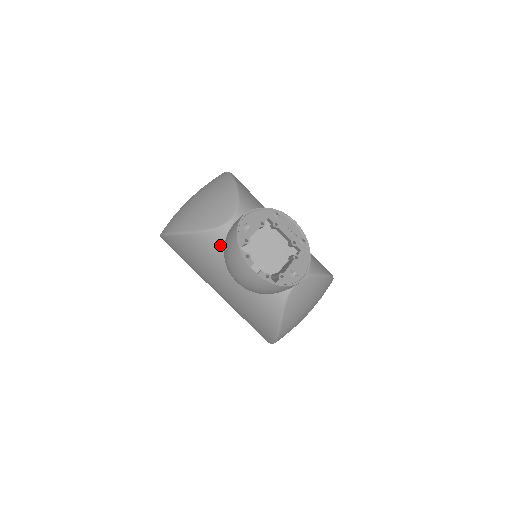
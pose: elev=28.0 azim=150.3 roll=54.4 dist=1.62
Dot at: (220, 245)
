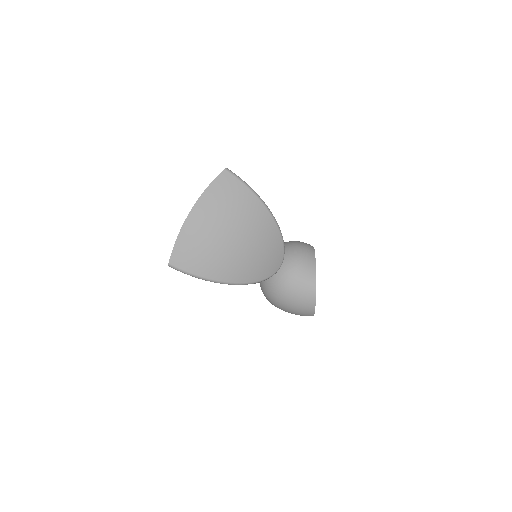
Dot at: occluded
